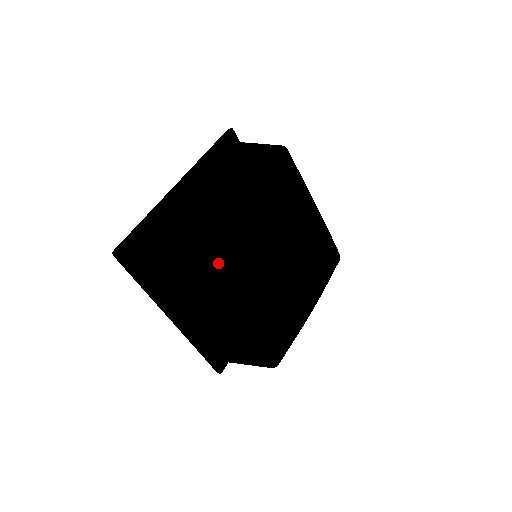
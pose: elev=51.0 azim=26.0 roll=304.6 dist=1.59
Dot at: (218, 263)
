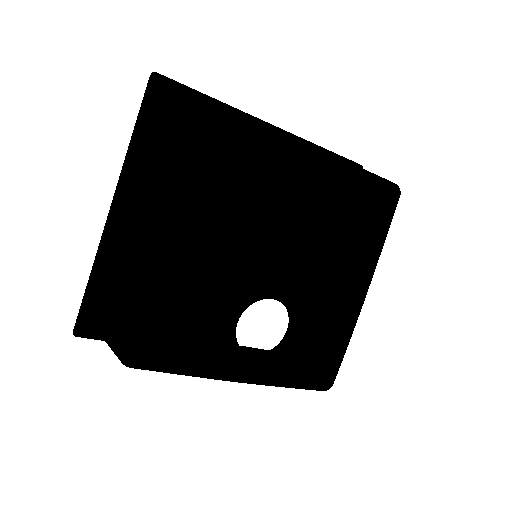
Dot at: (221, 146)
